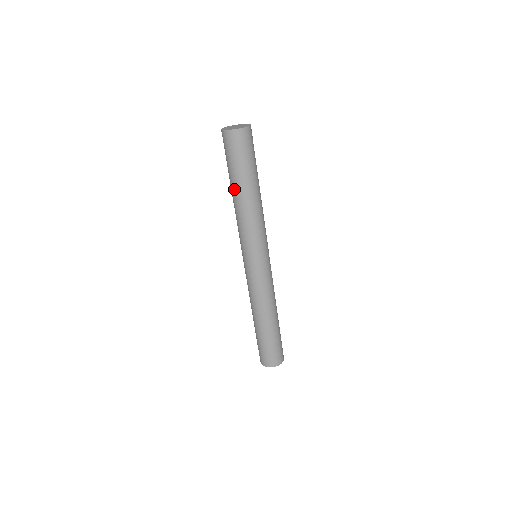
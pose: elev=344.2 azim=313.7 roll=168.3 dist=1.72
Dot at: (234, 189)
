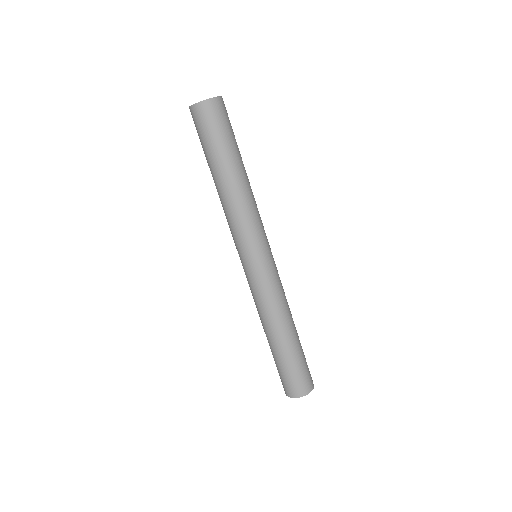
Dot at: (219, 173)
